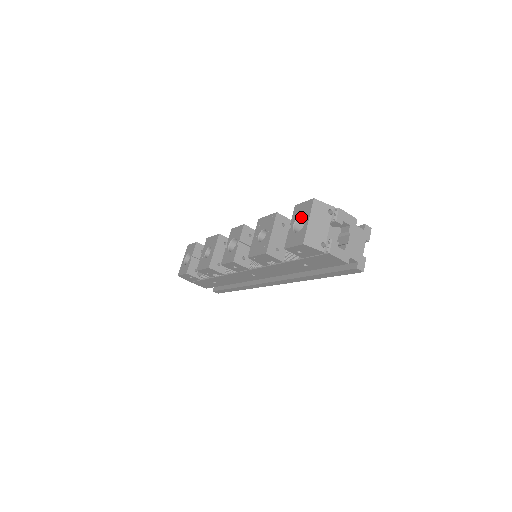
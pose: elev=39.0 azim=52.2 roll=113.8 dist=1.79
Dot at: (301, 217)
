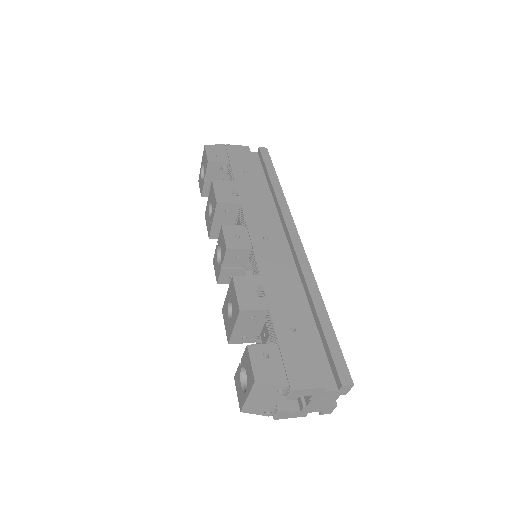
Dot at: occluded
